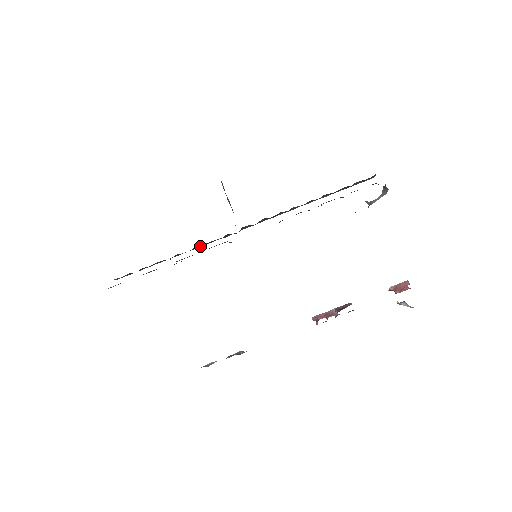
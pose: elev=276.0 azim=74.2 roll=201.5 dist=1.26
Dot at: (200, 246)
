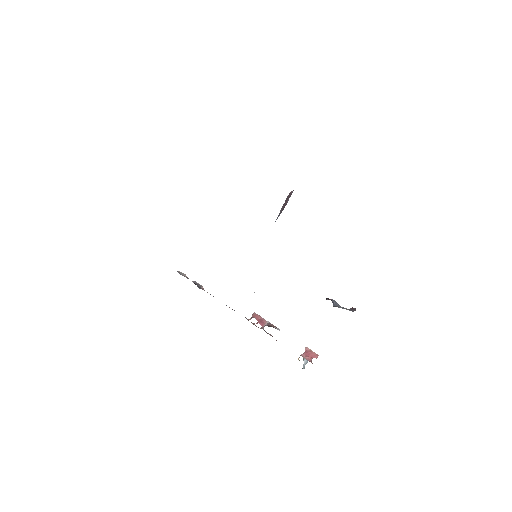
Dot at: occluded
